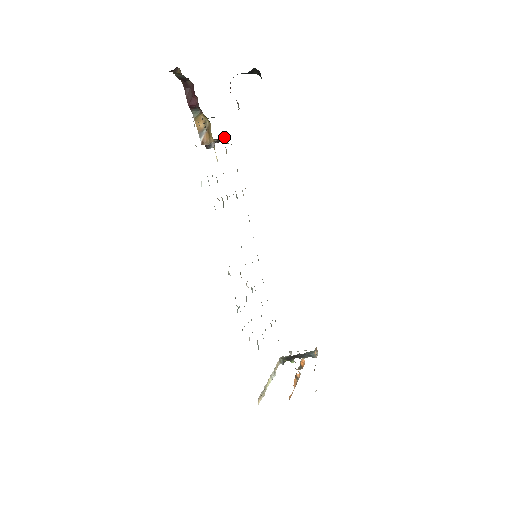
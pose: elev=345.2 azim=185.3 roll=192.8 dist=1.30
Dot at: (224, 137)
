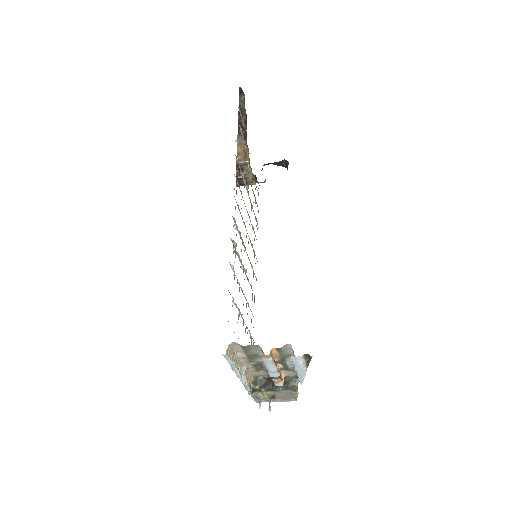
Dot at: (253, 175)
